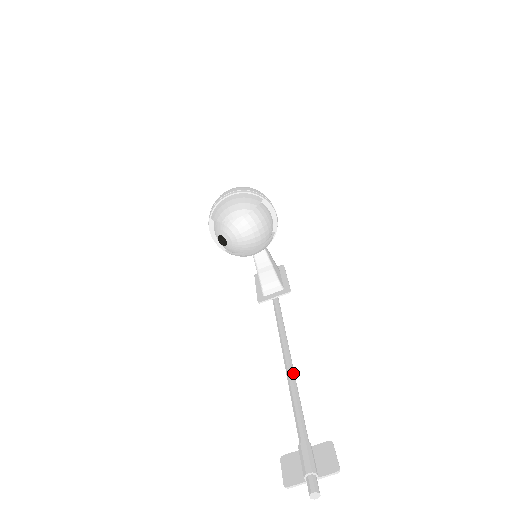
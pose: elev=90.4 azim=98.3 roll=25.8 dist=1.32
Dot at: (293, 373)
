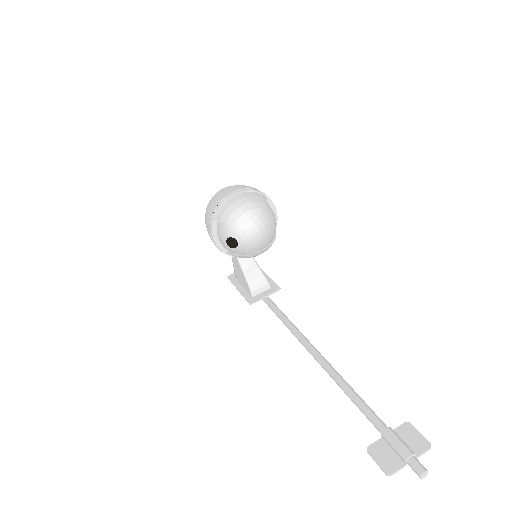
Dot at: (332, 367)
